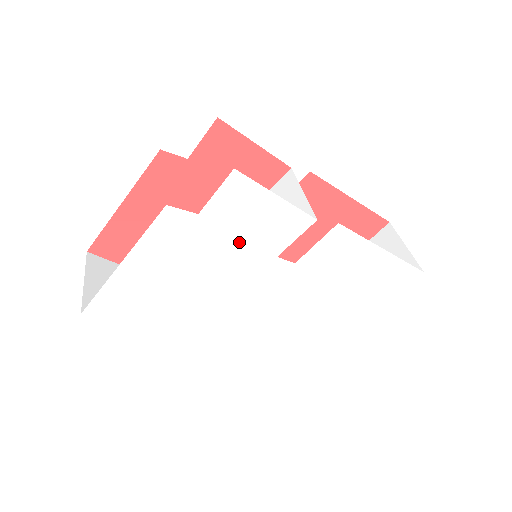
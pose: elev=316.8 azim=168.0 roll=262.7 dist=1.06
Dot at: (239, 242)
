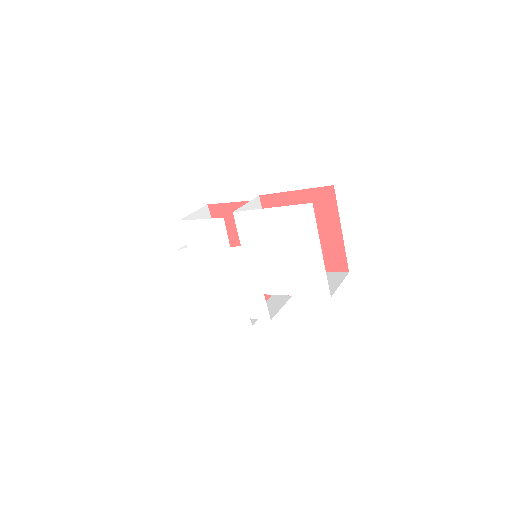
Dot at: (211, 250)
